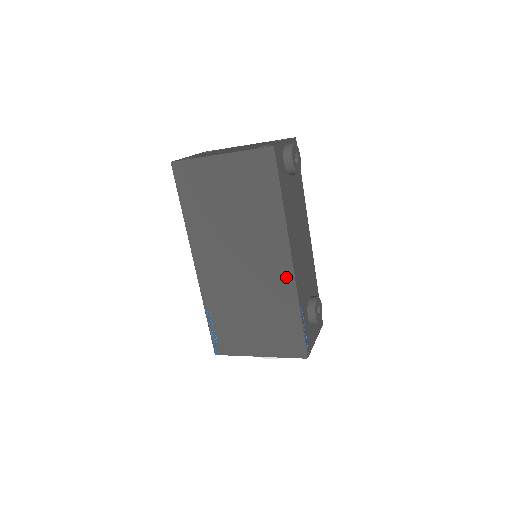
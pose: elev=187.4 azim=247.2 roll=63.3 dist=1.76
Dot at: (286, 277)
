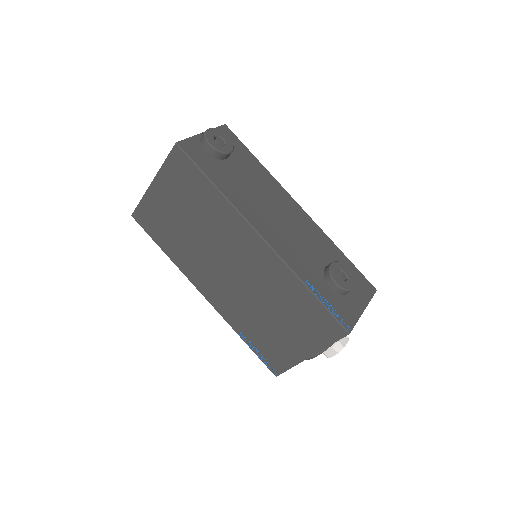
Dot at: (270, 258)
